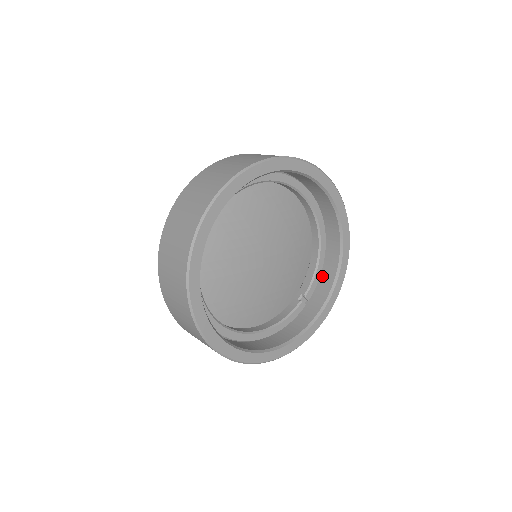
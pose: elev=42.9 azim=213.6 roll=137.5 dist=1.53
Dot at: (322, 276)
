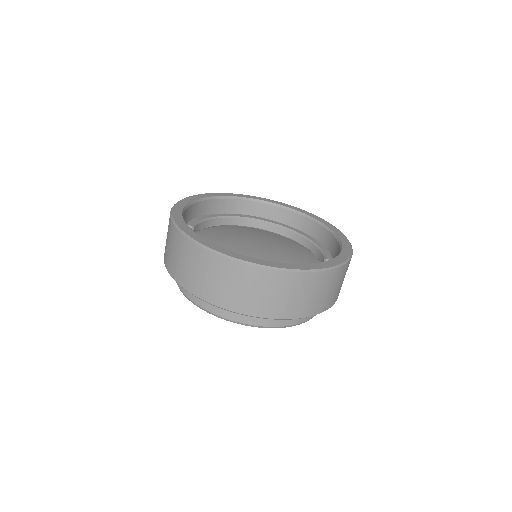
Dot at: (328, 248)
